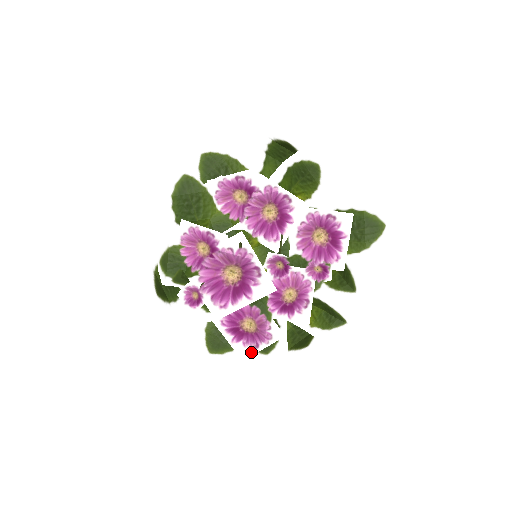
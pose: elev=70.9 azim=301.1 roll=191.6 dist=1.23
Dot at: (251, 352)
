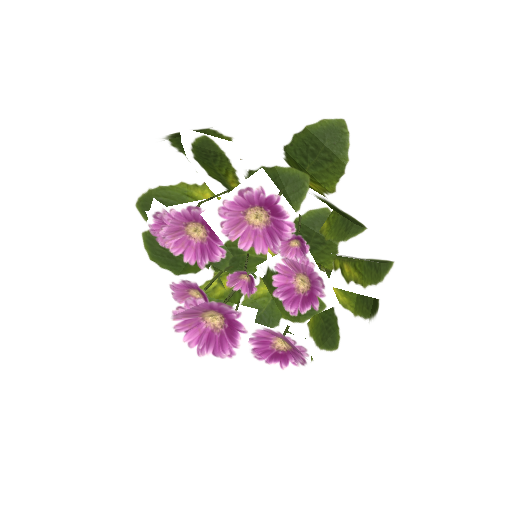
Dot at: (305, 369)
